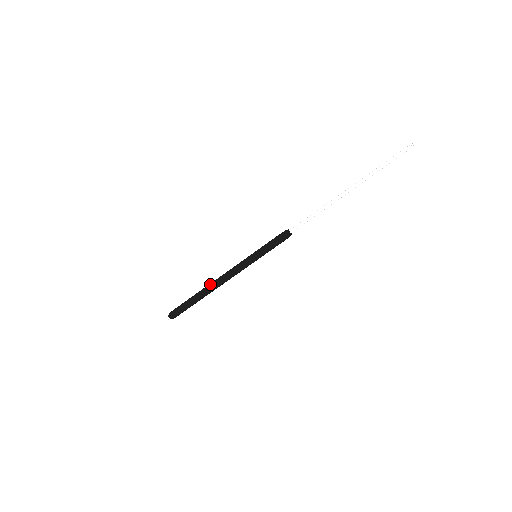
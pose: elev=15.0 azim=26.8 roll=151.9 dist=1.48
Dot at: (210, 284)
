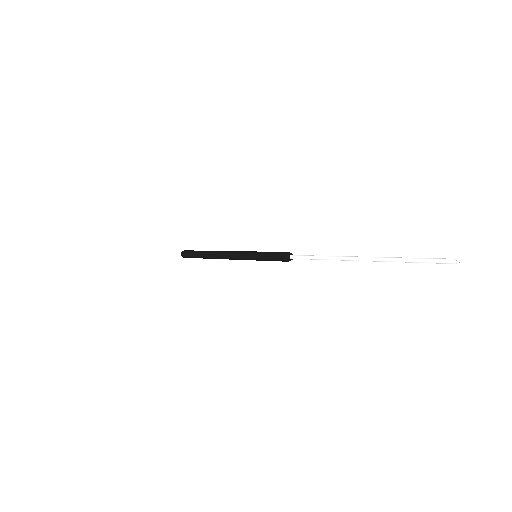
Dot at: (214, 253)
